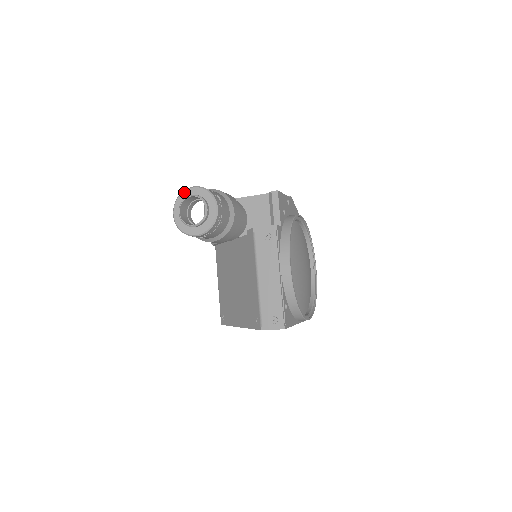
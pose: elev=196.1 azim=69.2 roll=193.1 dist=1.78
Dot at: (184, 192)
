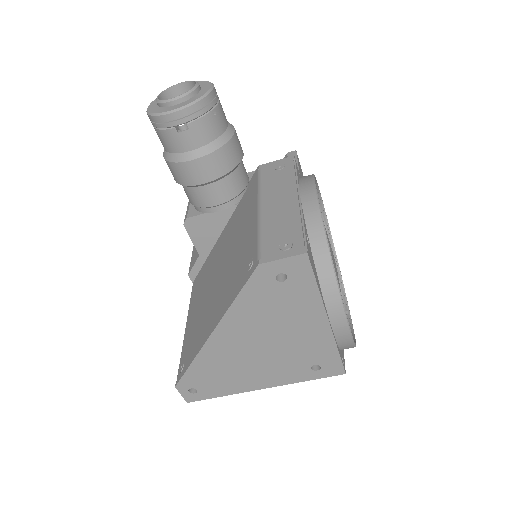
Dot at: occluded
